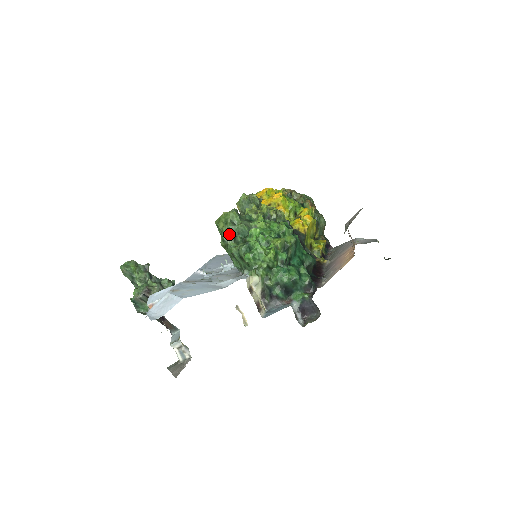
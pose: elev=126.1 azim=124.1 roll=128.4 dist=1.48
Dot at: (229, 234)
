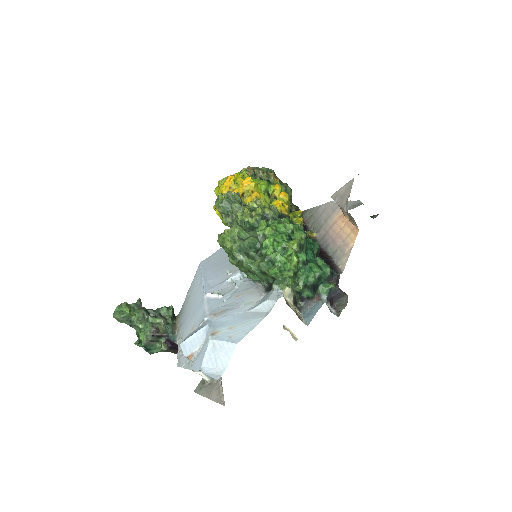
Dot at: (241, 252)
